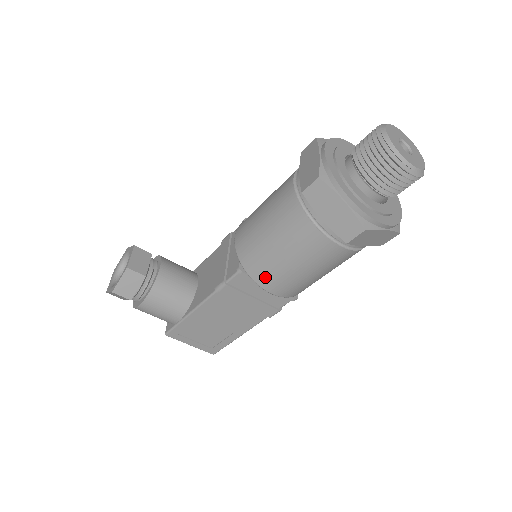
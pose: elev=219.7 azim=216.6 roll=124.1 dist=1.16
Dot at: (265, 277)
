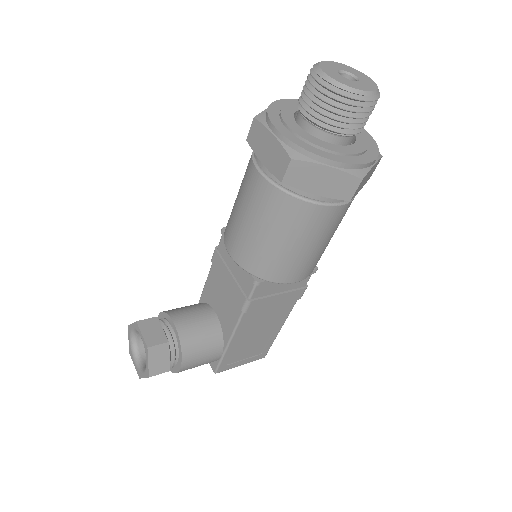
Dot at: (285, 273)
